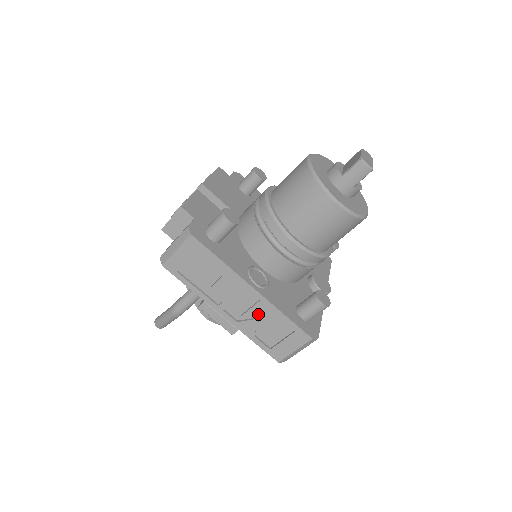
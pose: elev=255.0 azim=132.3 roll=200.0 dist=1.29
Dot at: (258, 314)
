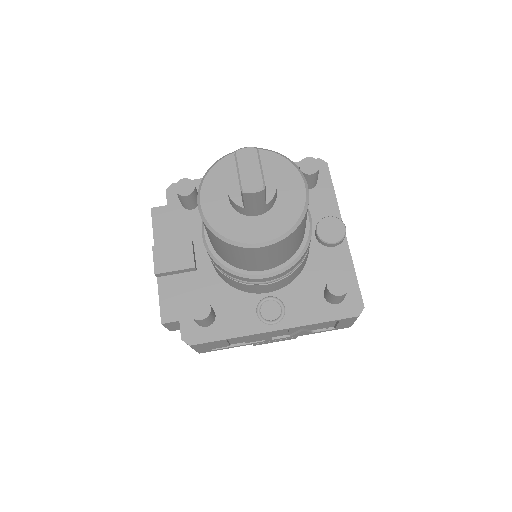
Dot at: occluded
